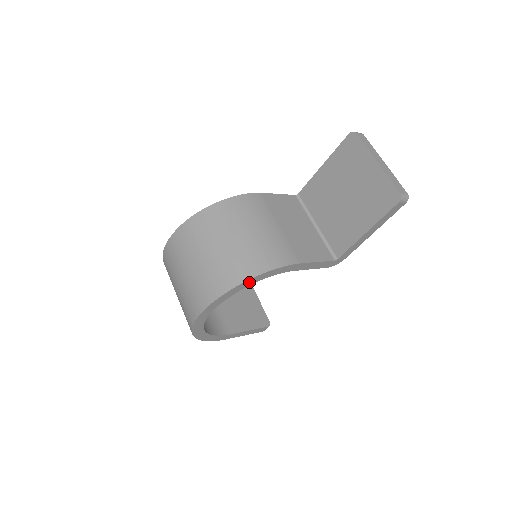
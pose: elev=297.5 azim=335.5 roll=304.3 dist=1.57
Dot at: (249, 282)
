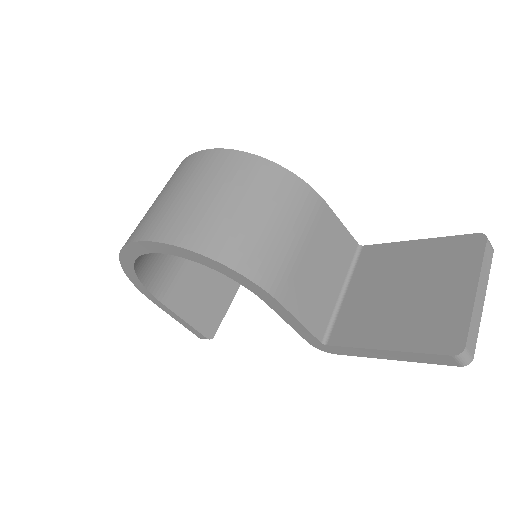
Dot at: (207, 261)
